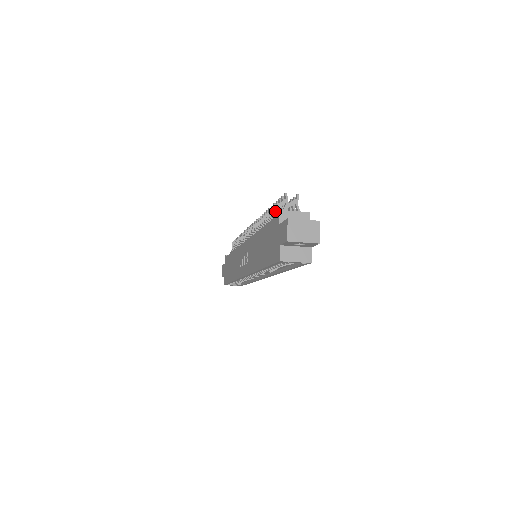
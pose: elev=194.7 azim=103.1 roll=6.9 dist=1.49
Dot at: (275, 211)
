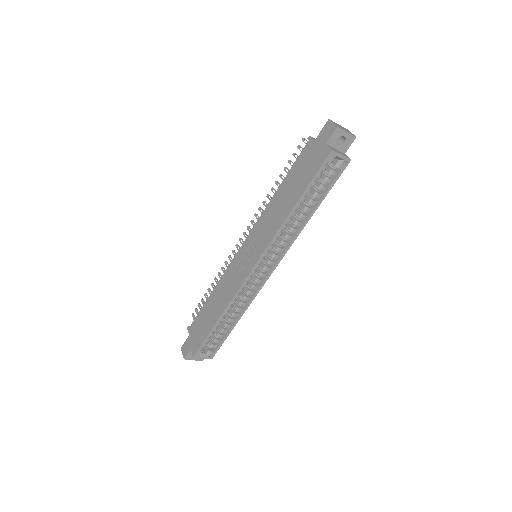
Dot at: (288, 170)
